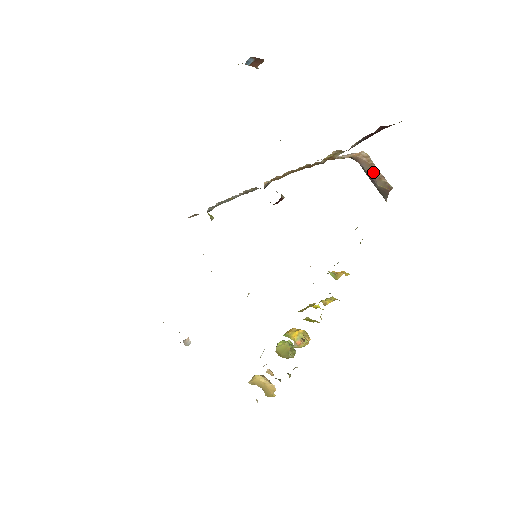
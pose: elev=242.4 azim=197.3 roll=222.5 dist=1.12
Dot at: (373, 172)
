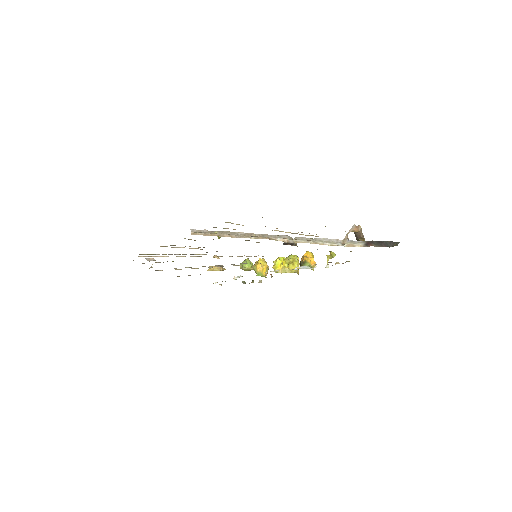
Dot at: (360, 237)
